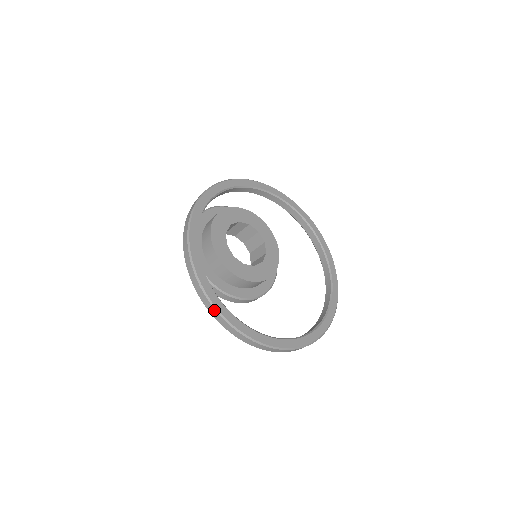
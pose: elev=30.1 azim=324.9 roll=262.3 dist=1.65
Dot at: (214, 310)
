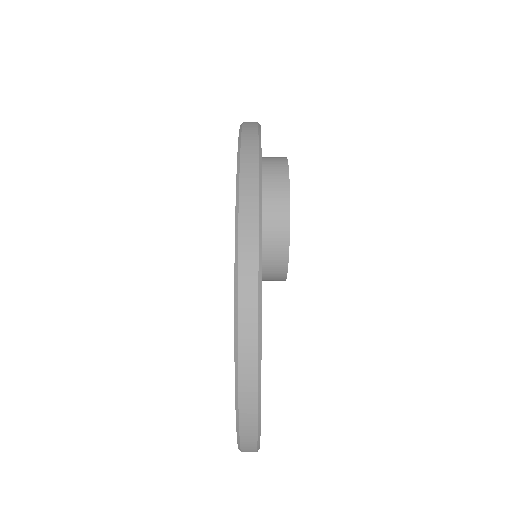
Dot at: (256, 124)
